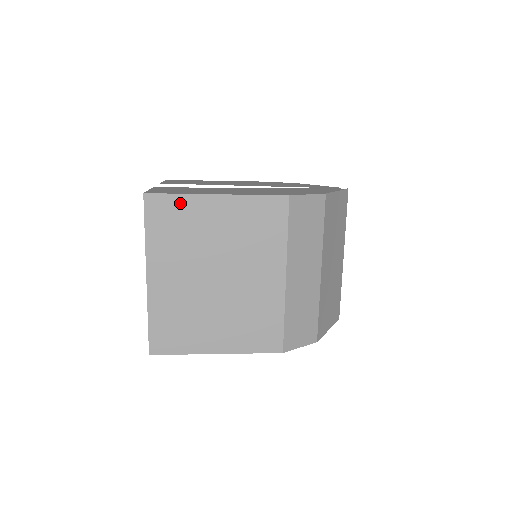
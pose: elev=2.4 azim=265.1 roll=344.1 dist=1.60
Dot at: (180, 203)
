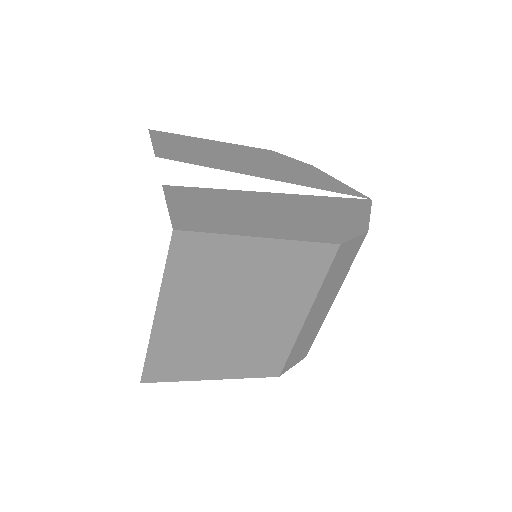
Dot at: (216, 243)
